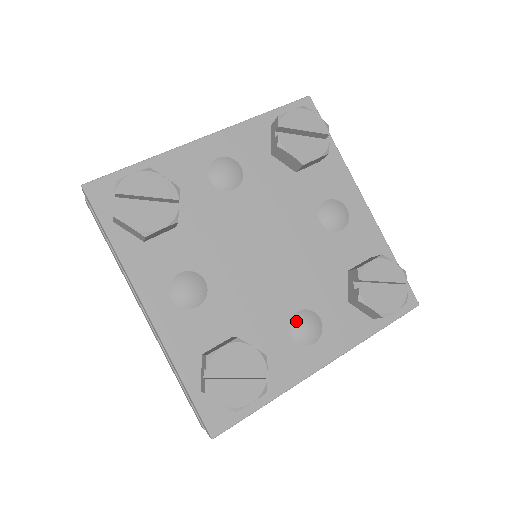
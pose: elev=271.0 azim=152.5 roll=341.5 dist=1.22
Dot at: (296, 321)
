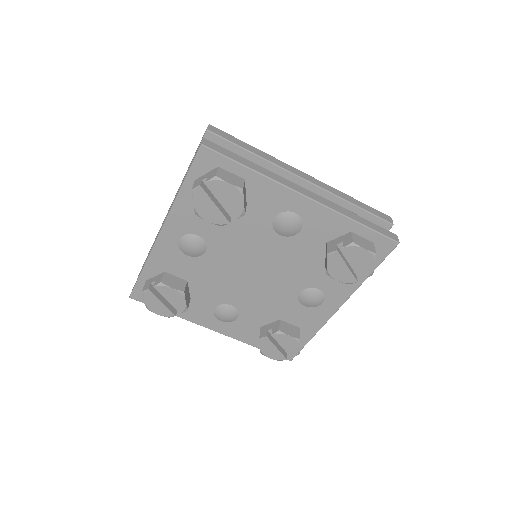
Dot at: (225, 308)
